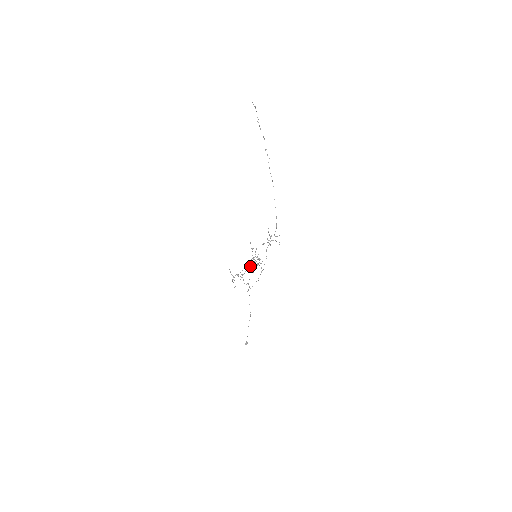
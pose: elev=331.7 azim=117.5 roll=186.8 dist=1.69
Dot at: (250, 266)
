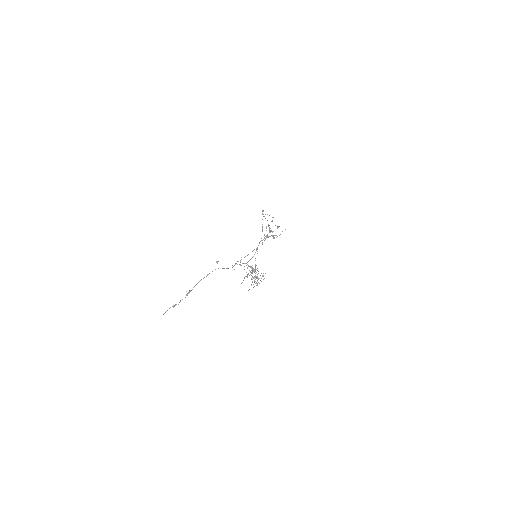
Dot at: occluded
